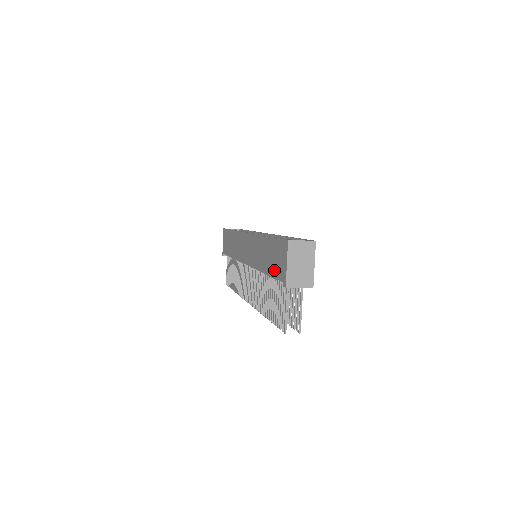
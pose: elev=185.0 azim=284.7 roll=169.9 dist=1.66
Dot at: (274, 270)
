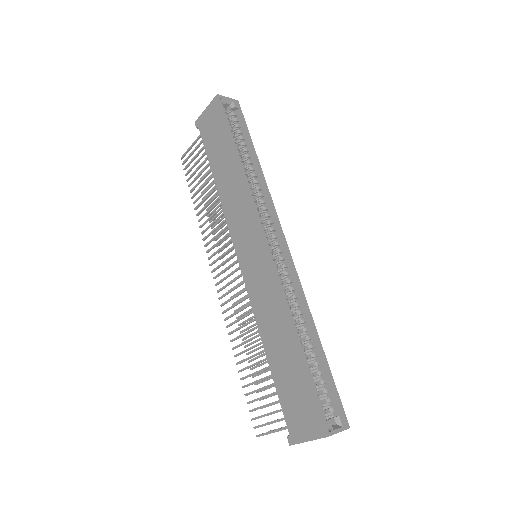
Dot at: (285, 396)
